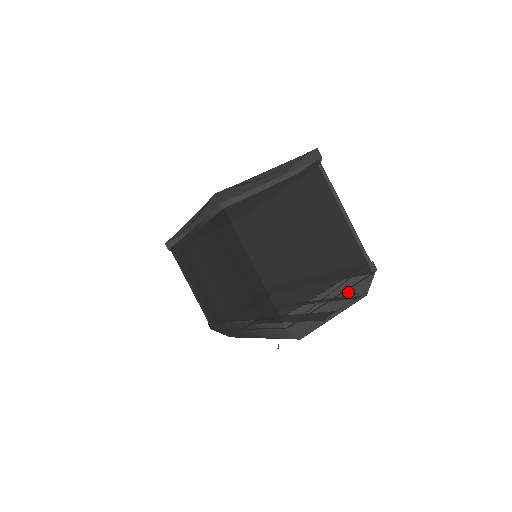
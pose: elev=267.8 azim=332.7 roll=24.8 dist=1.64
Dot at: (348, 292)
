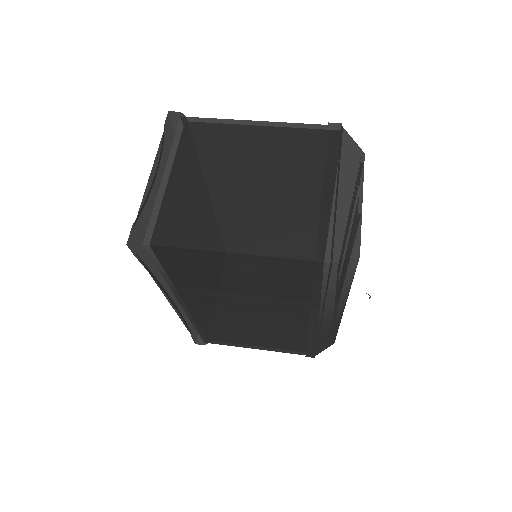
Dot at: (343, 169)
